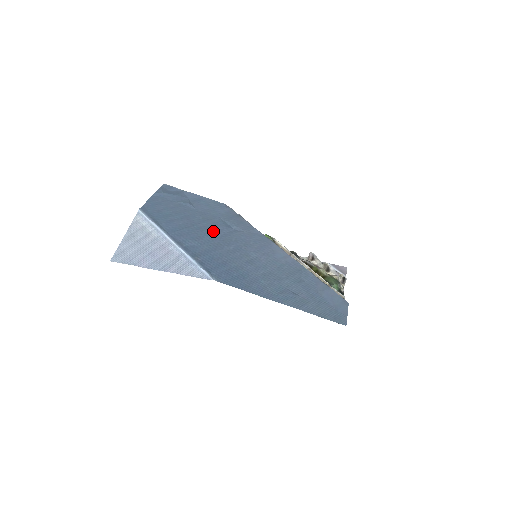
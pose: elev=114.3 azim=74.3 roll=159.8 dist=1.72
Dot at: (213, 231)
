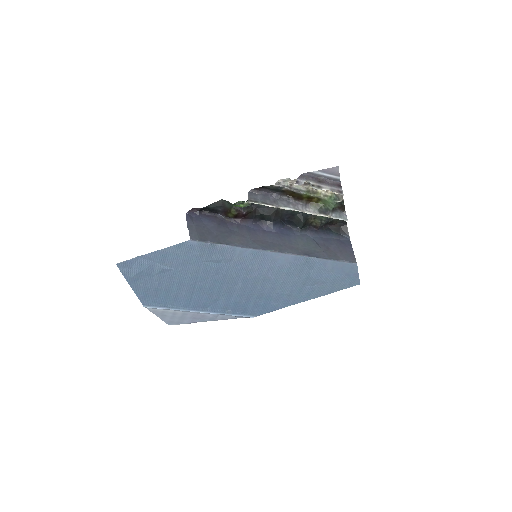
Dot at: (213, 281)
